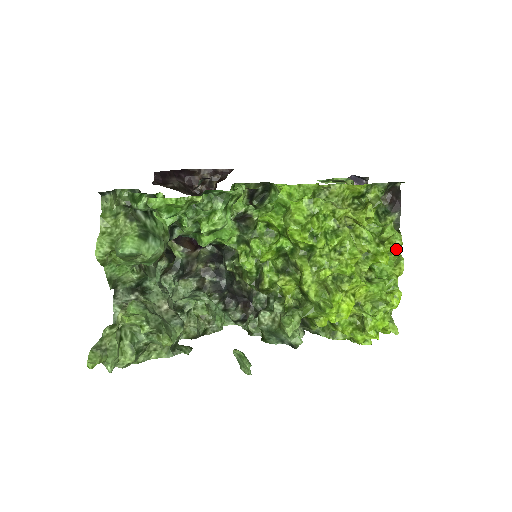
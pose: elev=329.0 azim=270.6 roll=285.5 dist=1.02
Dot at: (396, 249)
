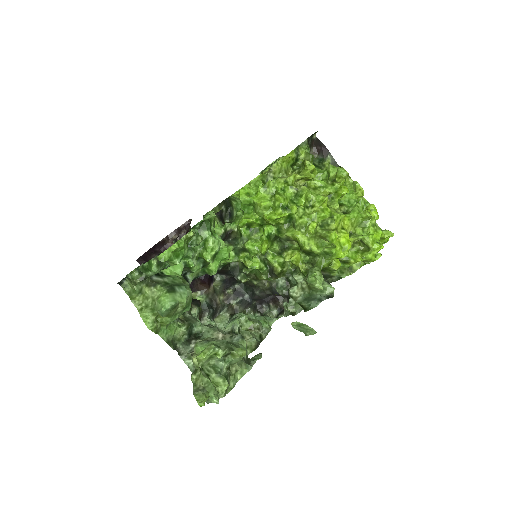
Dot at: (347, 179)
